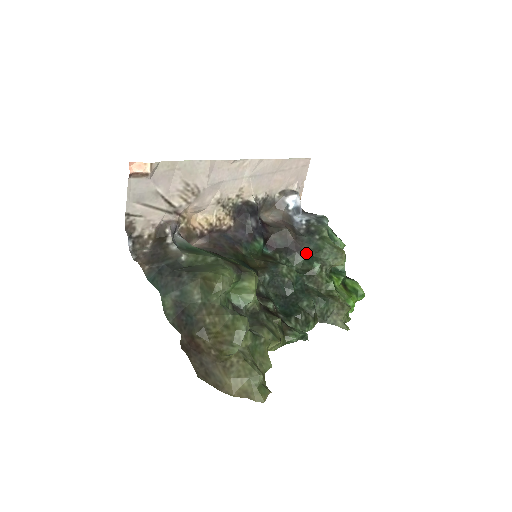
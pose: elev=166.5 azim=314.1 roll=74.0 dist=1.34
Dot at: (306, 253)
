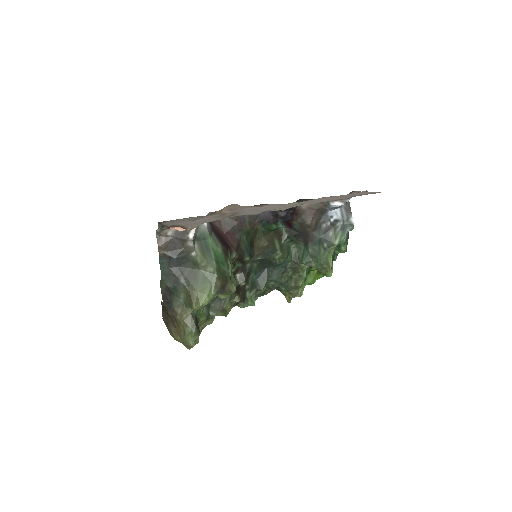
Dot at: (308, 247)
